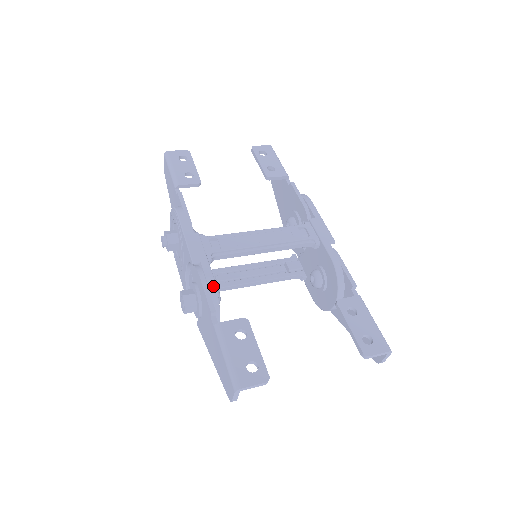
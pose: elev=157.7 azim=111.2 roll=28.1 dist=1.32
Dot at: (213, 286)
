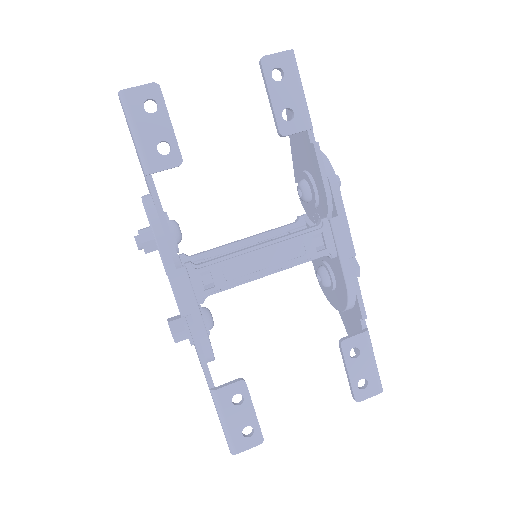
Dot at: (207, 346)
